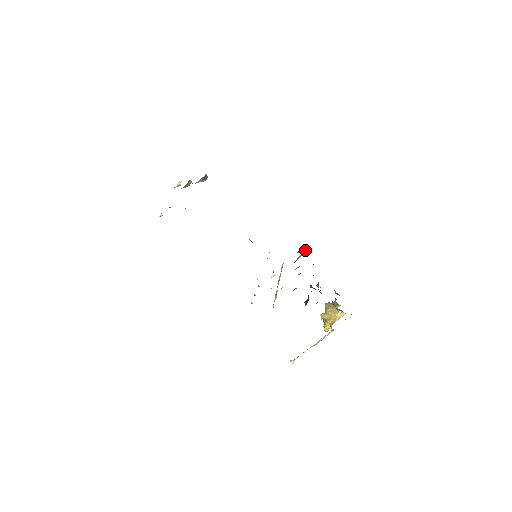
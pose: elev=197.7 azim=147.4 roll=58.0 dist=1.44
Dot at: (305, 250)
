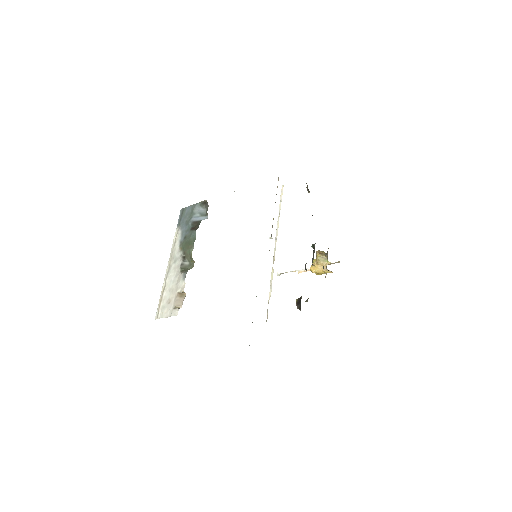
Dot at: occluded
